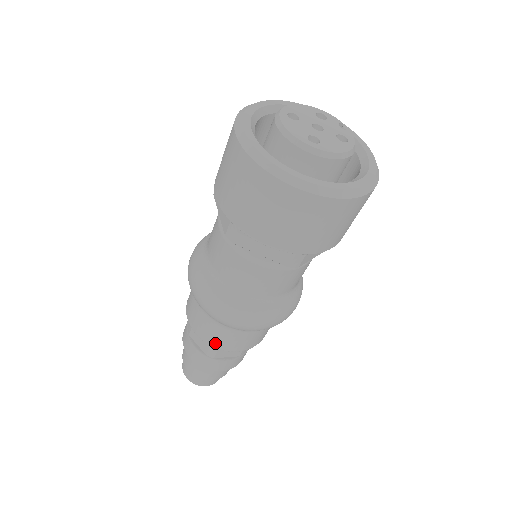
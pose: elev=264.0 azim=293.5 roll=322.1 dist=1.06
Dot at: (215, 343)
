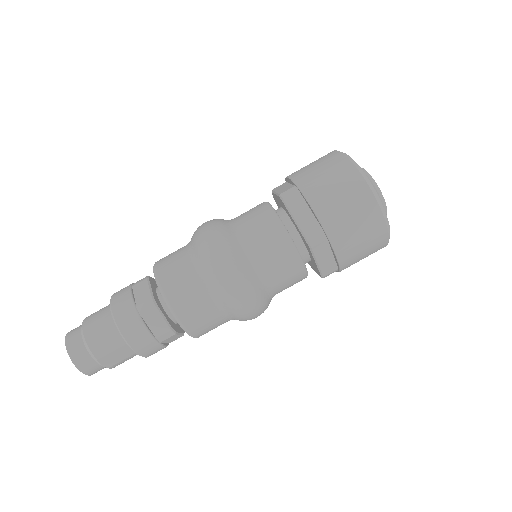
Dot at: (193, 327)
